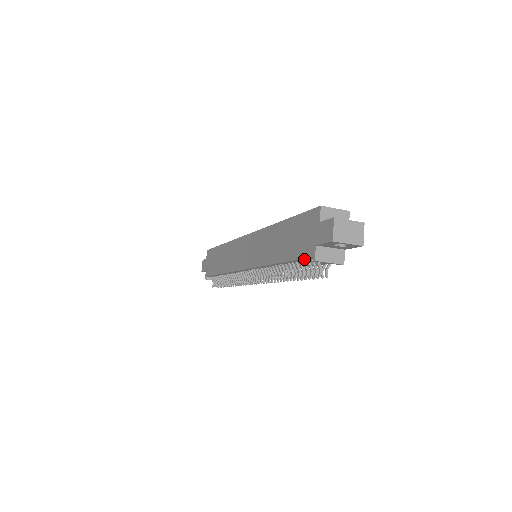
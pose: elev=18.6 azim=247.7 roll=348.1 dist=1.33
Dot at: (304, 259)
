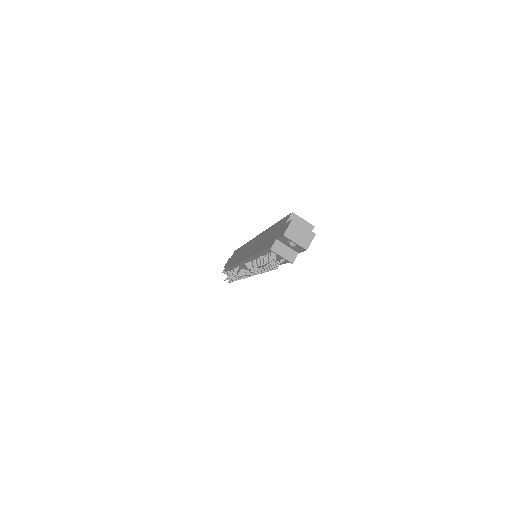
Dot at: (268, 250)
